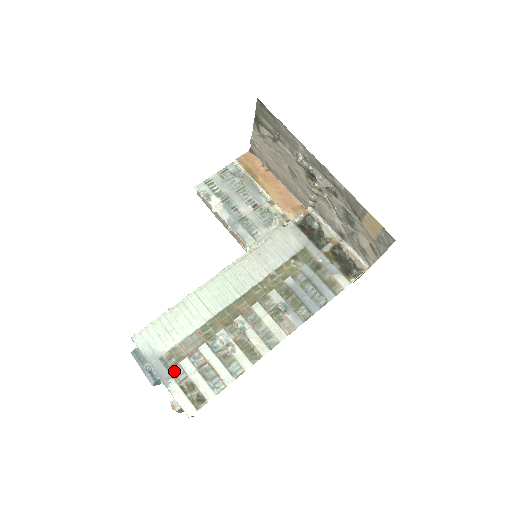
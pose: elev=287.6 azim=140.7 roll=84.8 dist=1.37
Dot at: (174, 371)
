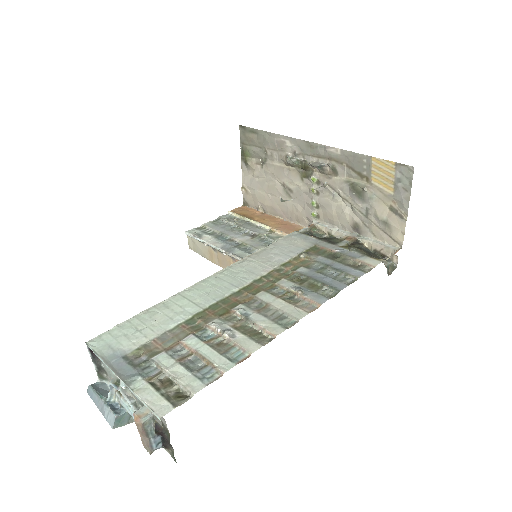
Dot at: (142, 368)
